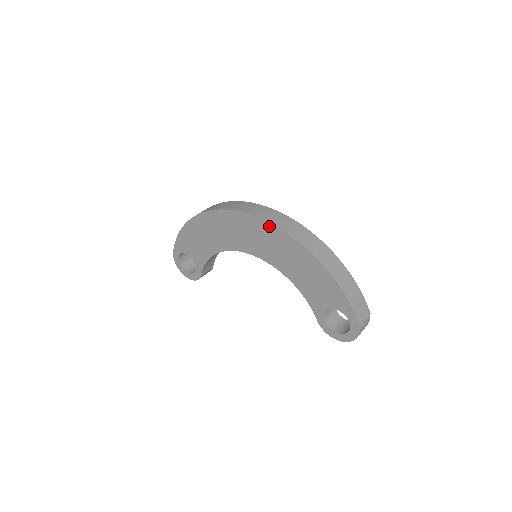
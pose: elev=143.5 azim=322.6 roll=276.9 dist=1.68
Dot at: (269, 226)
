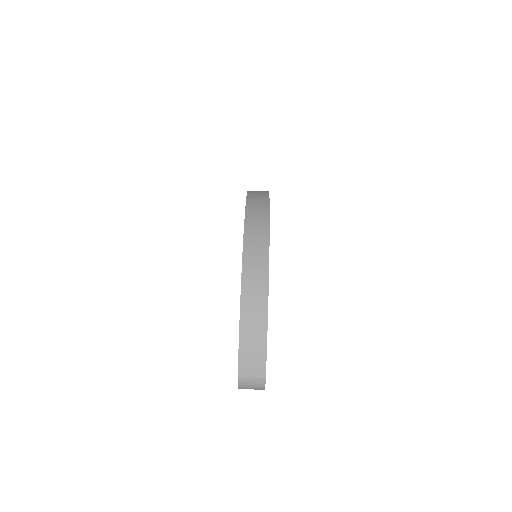
Dot at: occluded
